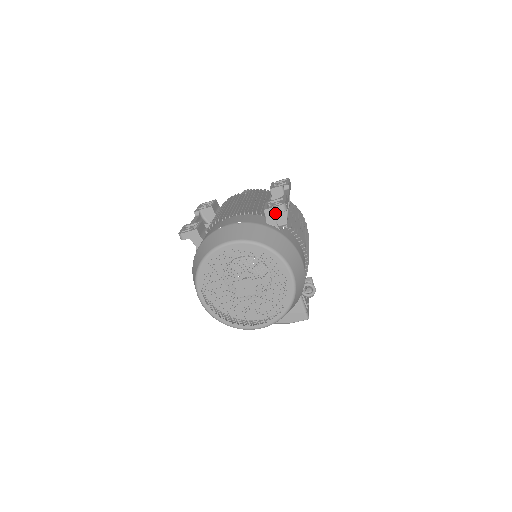
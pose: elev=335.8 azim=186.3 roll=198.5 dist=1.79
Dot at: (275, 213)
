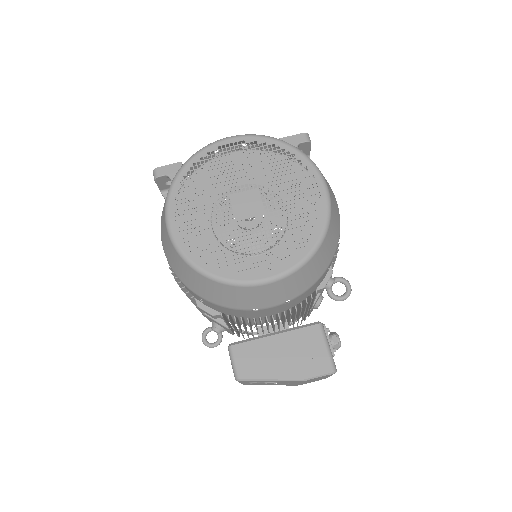
Dot at: (295, 142)
